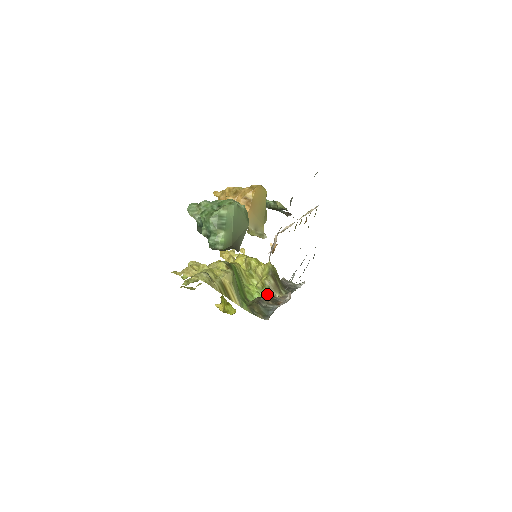
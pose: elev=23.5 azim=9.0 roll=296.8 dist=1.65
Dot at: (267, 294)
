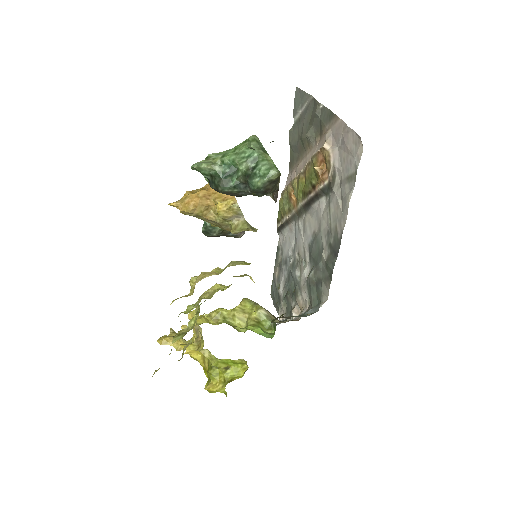
Dot at: (271, 323)
